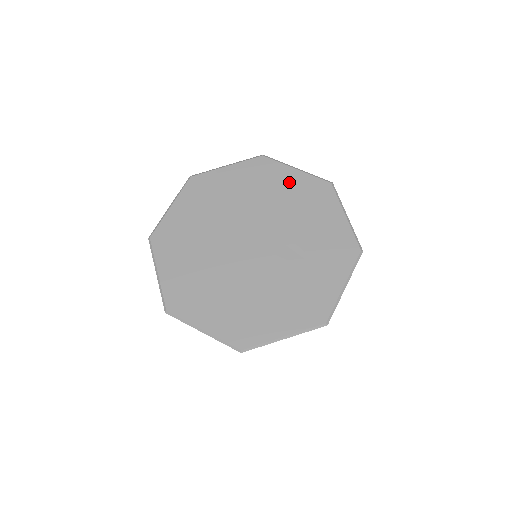
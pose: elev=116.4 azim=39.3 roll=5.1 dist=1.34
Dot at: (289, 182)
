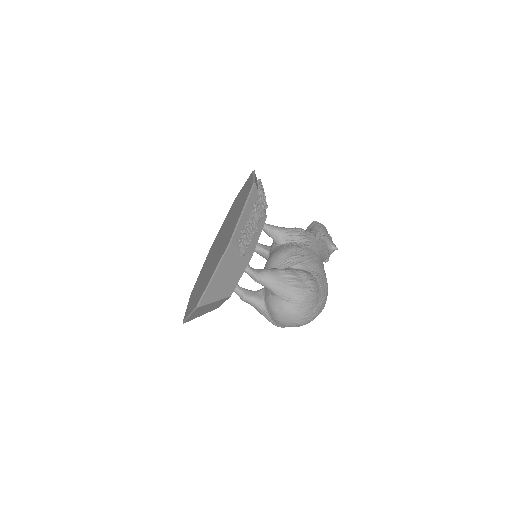
Dot at: (246, 190)
